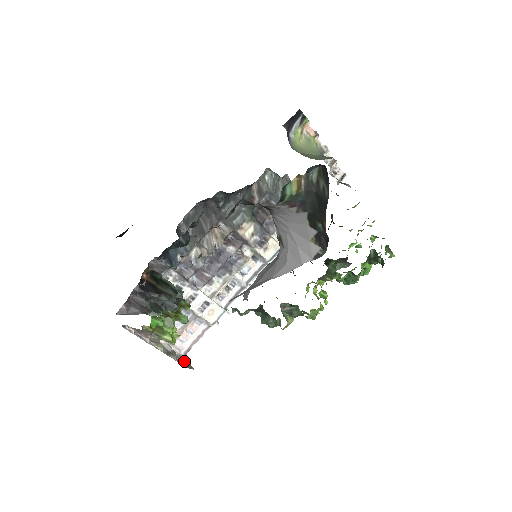
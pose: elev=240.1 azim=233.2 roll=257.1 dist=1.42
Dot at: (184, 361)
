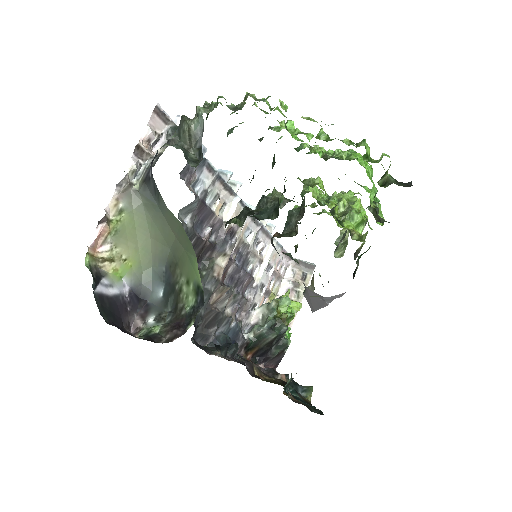
Dot at: (301, 267)
